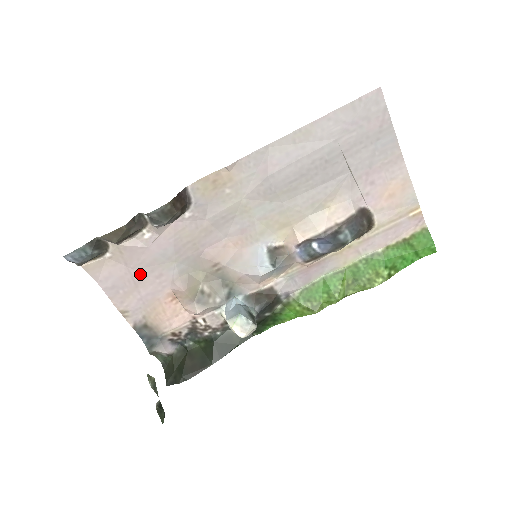
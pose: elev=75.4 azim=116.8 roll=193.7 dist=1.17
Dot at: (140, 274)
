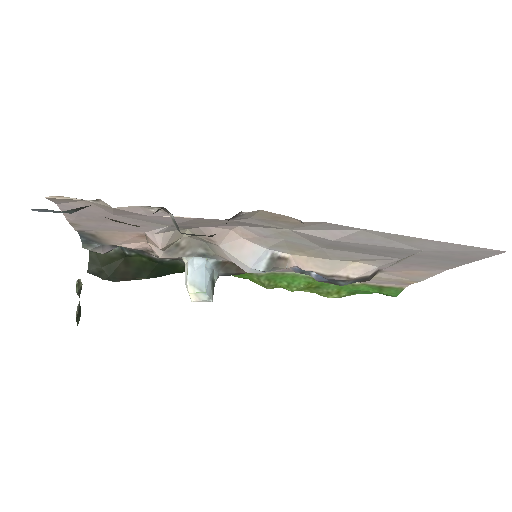
Dot at: (119, 218)
